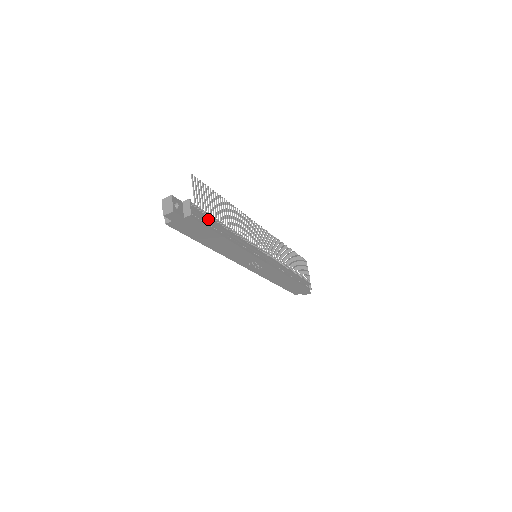
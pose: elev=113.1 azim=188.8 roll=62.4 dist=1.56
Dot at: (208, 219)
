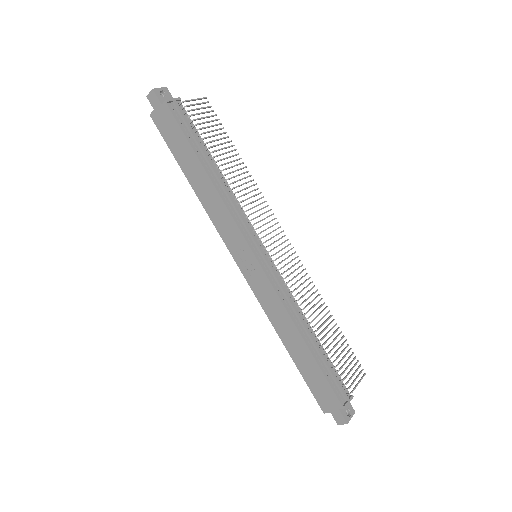
Dot at: (190, 128)
